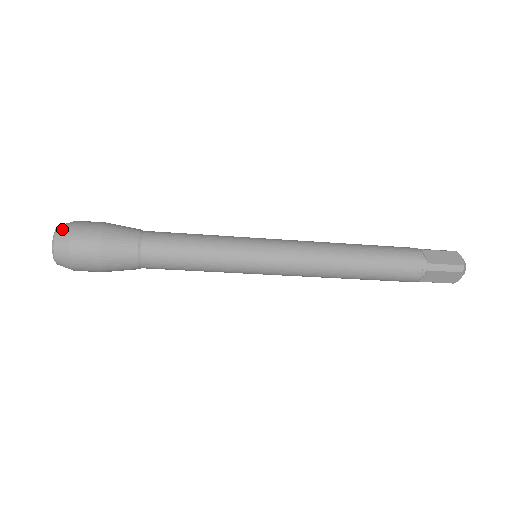
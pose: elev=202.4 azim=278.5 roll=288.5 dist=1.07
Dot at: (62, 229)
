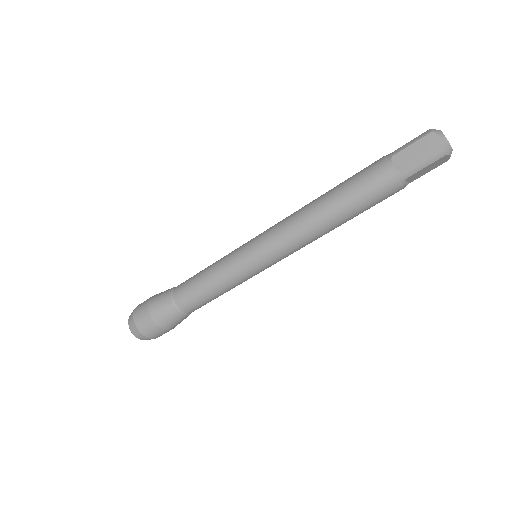
Dot at: (131, 325)
